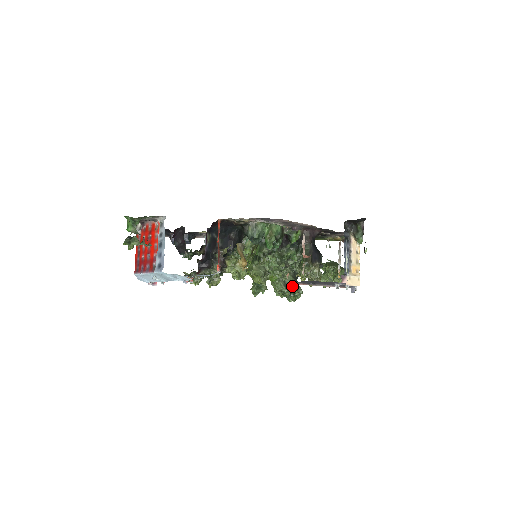
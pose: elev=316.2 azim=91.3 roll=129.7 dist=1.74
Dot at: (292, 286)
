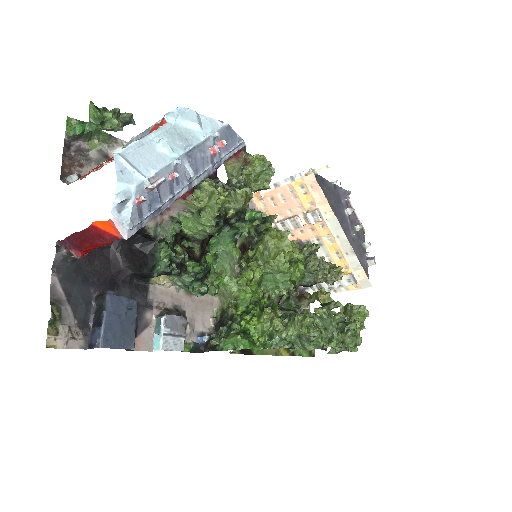
Dot at: occluded
